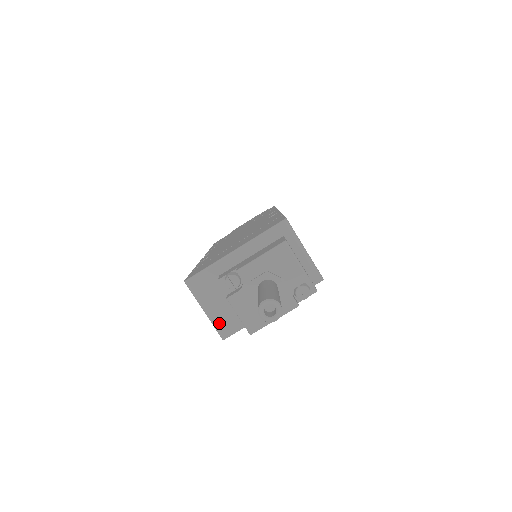
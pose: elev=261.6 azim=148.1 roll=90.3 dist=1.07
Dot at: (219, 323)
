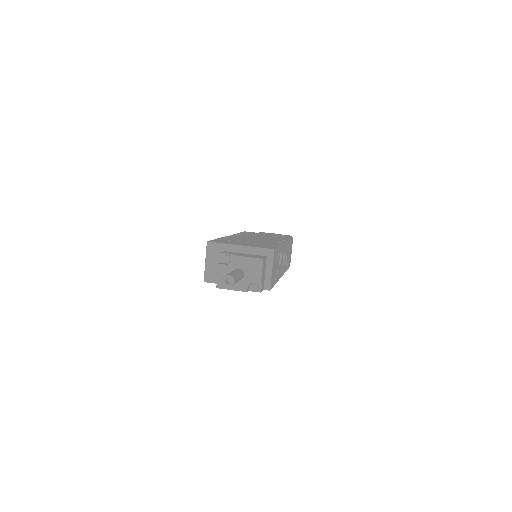
Dot at: (208, 273)
